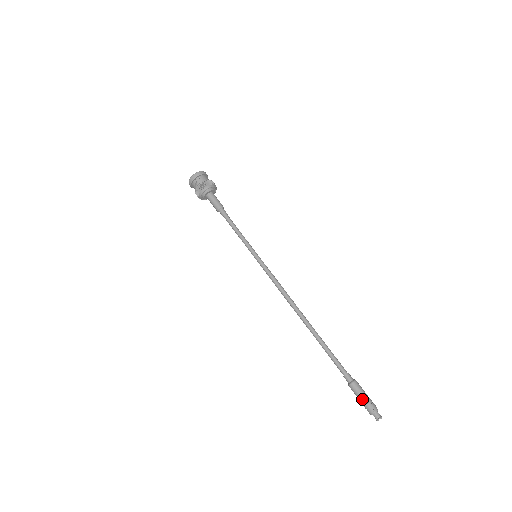
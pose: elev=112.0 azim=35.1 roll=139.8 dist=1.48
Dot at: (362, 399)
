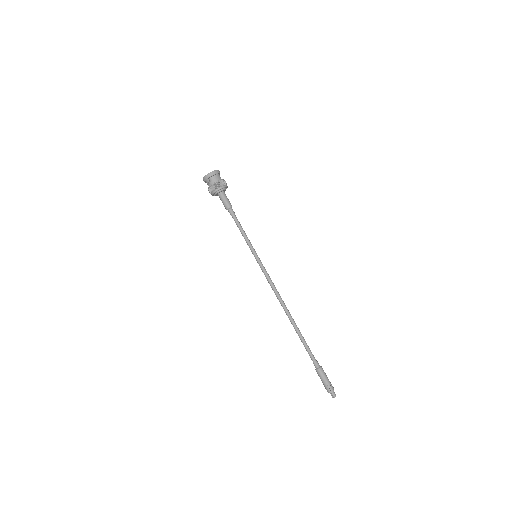
Dot at: (323, 382)
